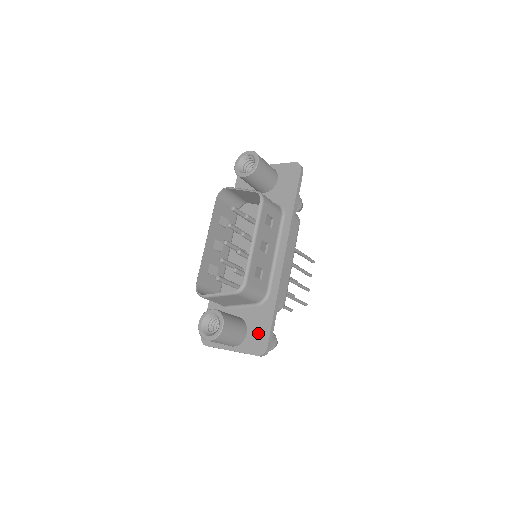
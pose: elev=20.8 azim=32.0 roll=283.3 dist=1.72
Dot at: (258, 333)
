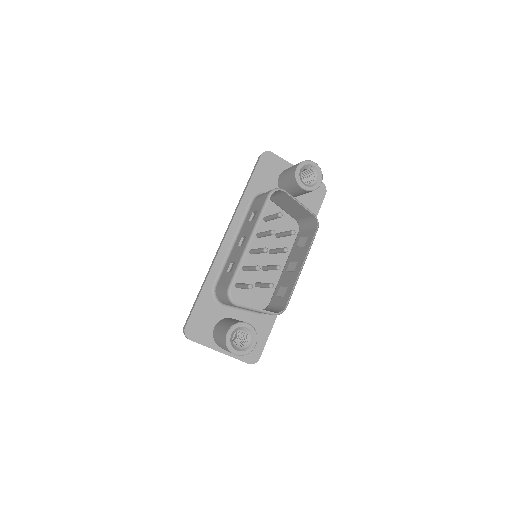
Dot at: occluded
